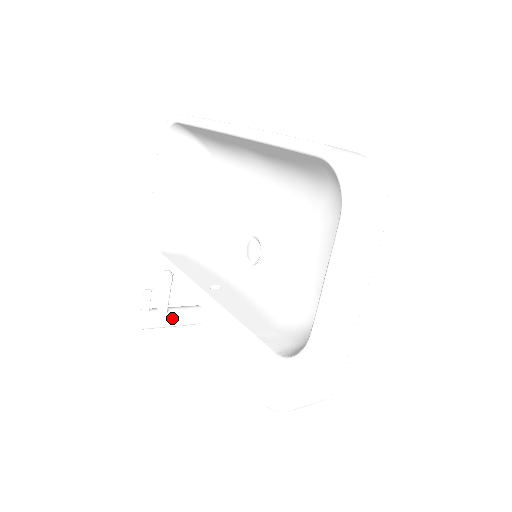
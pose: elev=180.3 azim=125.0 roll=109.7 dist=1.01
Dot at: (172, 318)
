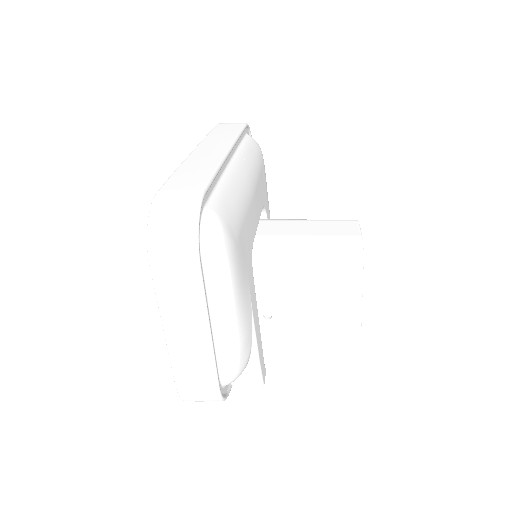
Dot at: occluded
